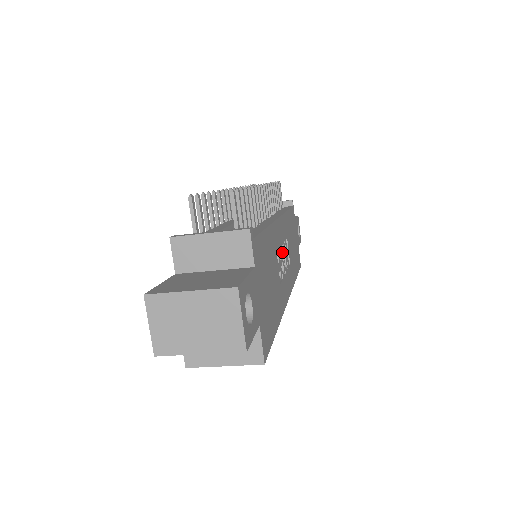
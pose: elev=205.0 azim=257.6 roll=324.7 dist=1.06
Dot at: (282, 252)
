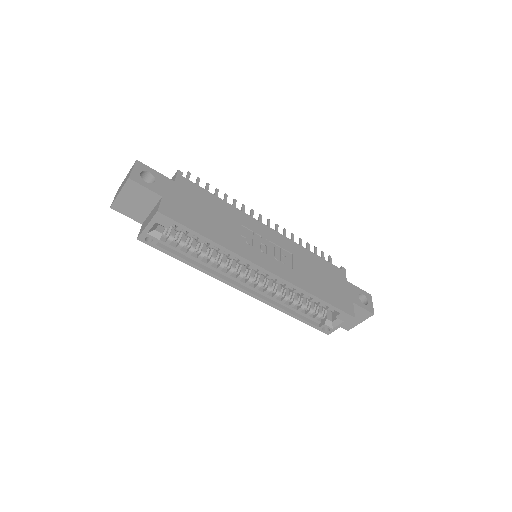
Dot at: (264, 241)
